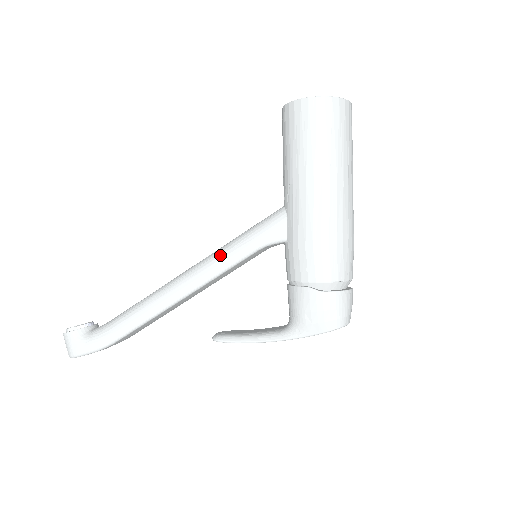
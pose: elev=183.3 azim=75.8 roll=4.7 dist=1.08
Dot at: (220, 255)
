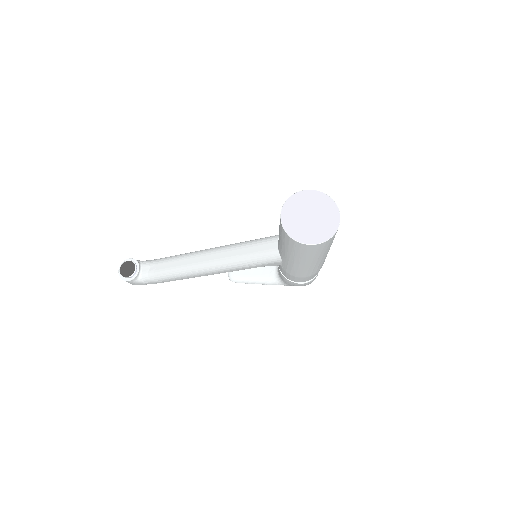
Dot at: (233, 267)
